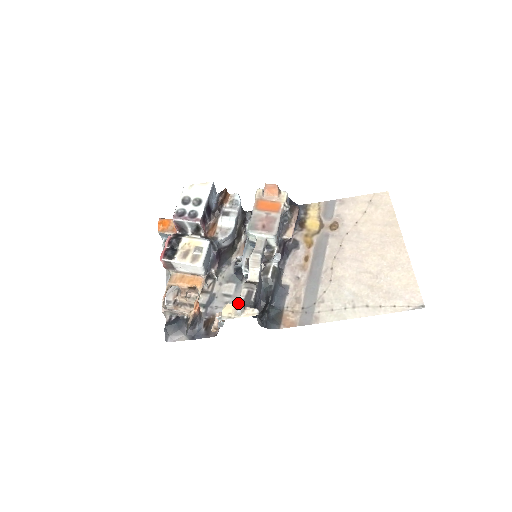
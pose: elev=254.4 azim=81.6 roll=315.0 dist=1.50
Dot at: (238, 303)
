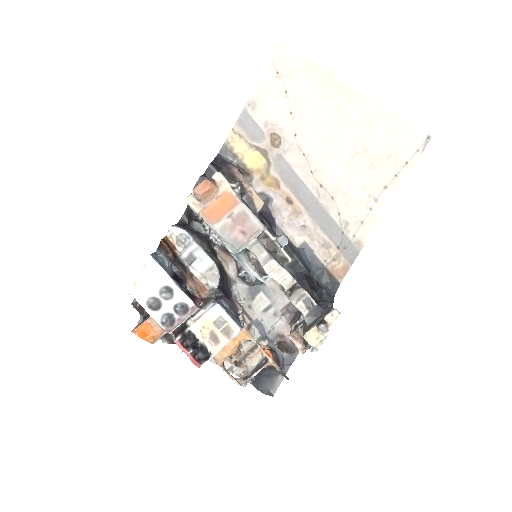
Dot at: (318, 327)
